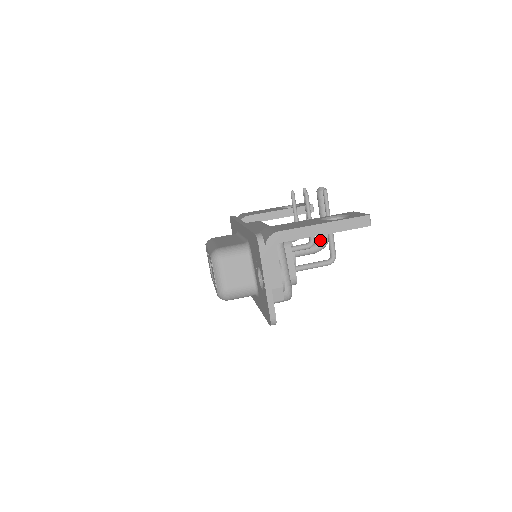
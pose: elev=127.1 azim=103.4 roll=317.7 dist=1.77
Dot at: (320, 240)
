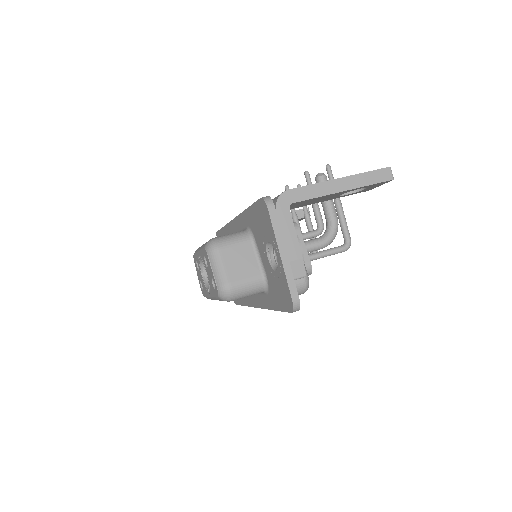
Dot at: (327, 232)
